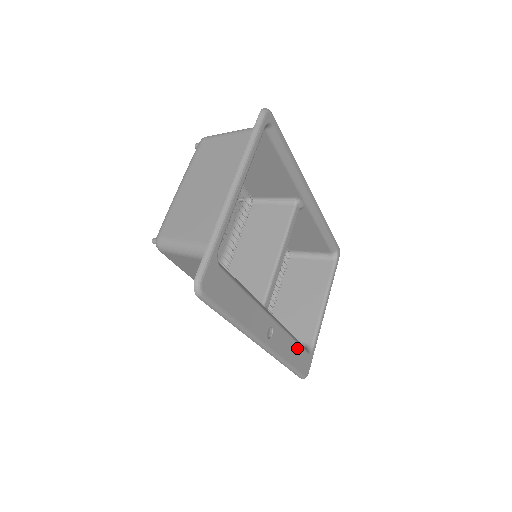
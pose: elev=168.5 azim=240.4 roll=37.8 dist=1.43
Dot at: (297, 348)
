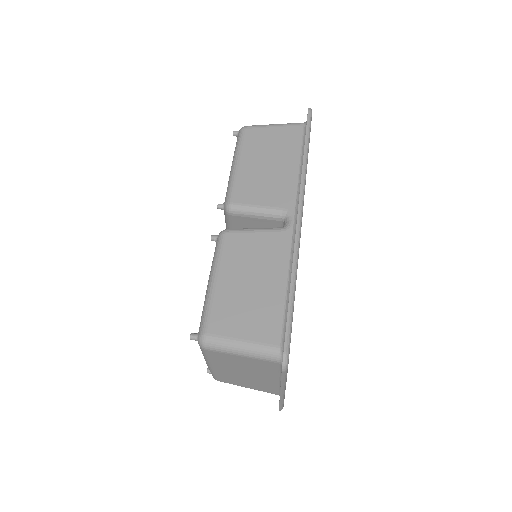
Dot at: occluded
